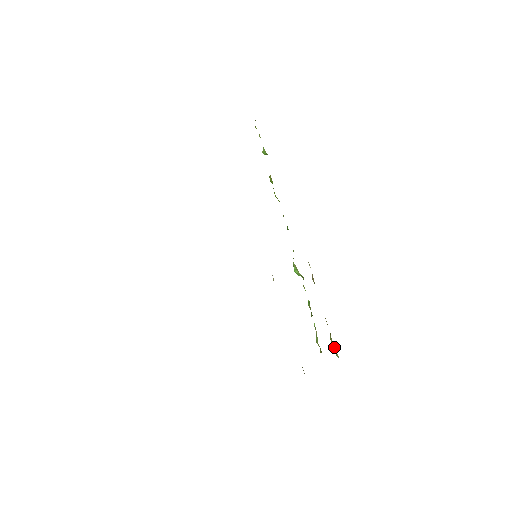
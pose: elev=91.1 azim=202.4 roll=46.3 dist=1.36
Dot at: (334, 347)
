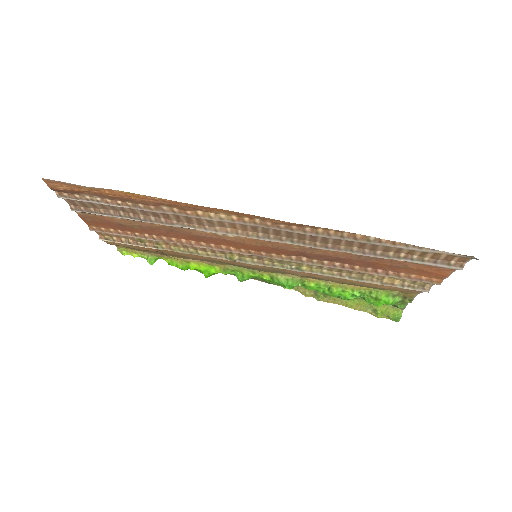
Dot at: (388, 311)
